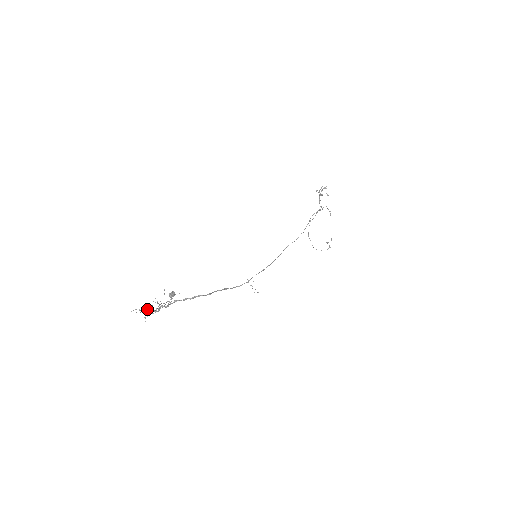
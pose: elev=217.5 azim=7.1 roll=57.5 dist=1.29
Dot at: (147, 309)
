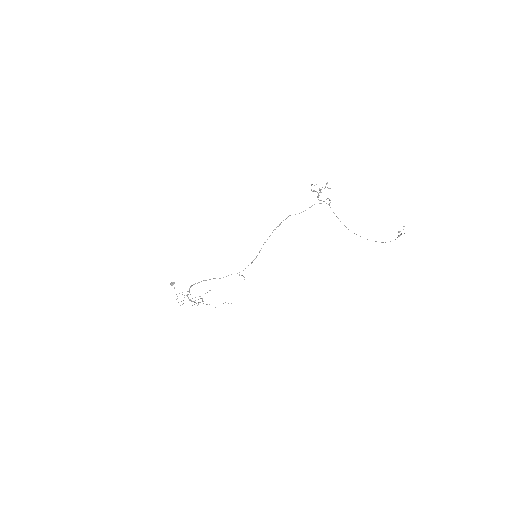
Dot at: (196, 303)
